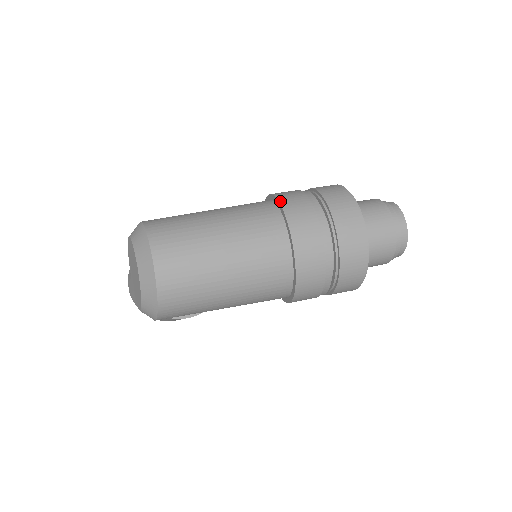
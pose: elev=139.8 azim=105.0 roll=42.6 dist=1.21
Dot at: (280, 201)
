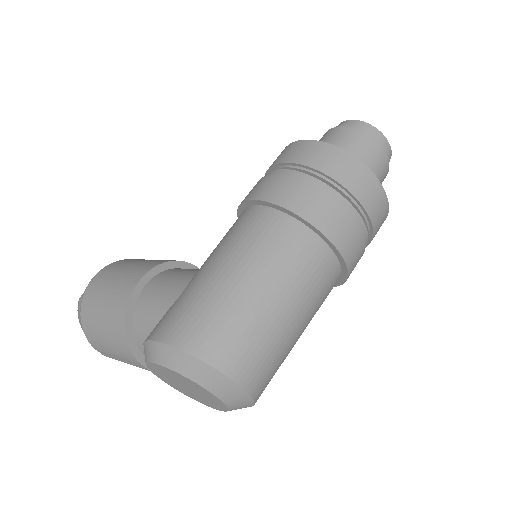
Dot at: (303, 217)
